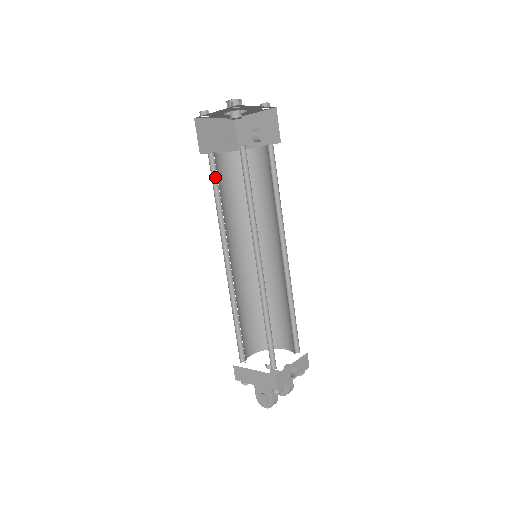
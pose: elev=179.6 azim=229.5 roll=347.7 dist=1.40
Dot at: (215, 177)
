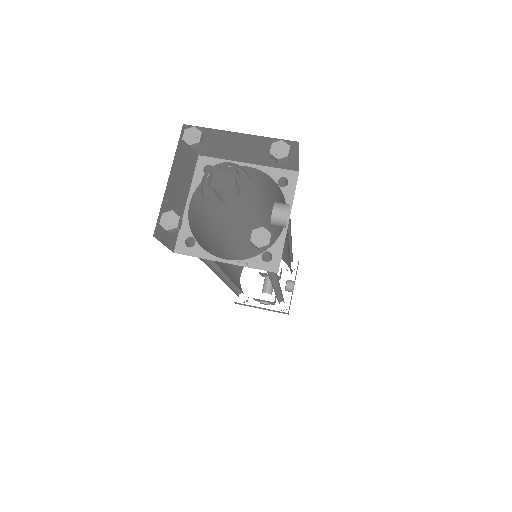
Dot at: occluded
